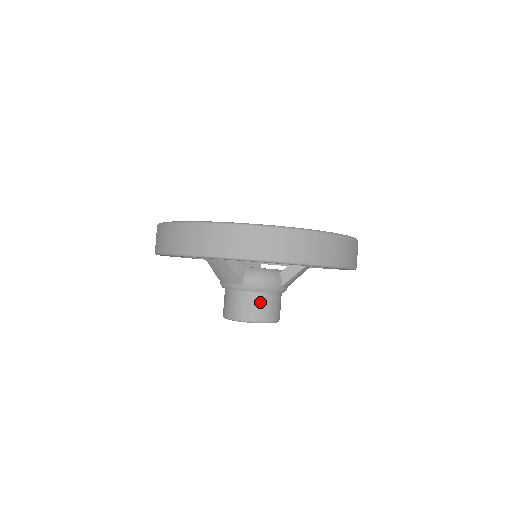
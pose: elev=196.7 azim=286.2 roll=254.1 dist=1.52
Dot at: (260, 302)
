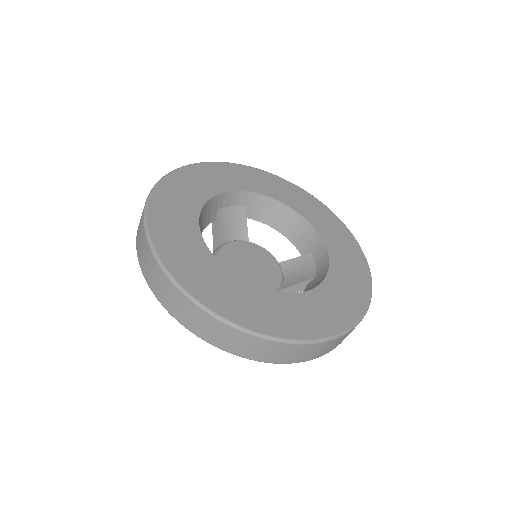
Dot at: occluded
